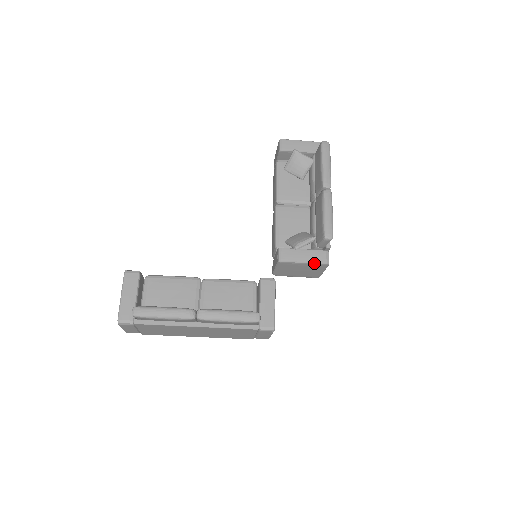
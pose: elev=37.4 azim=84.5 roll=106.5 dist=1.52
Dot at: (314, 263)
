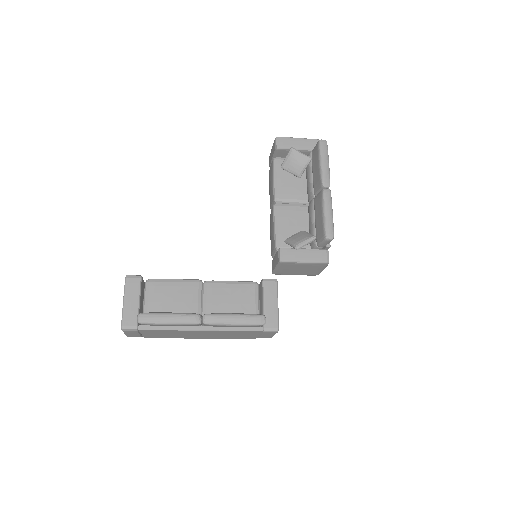
Dot at: (315, 262)
